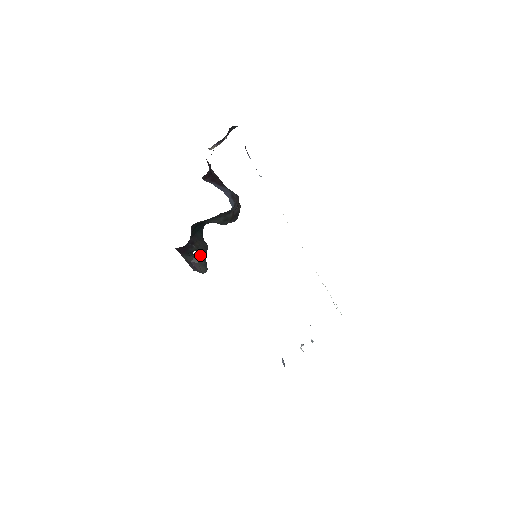
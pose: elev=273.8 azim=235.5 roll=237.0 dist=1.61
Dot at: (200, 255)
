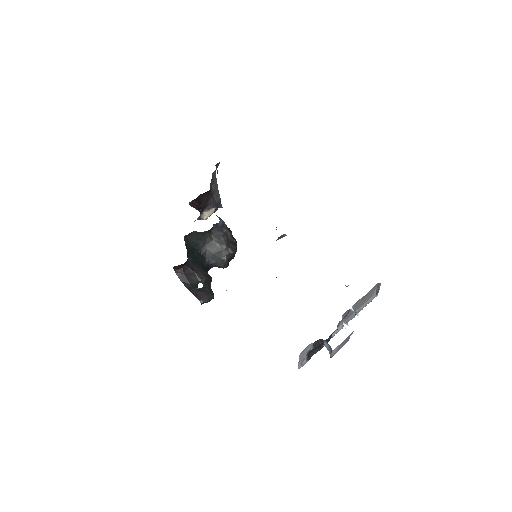
Dot at: (204, 285)
